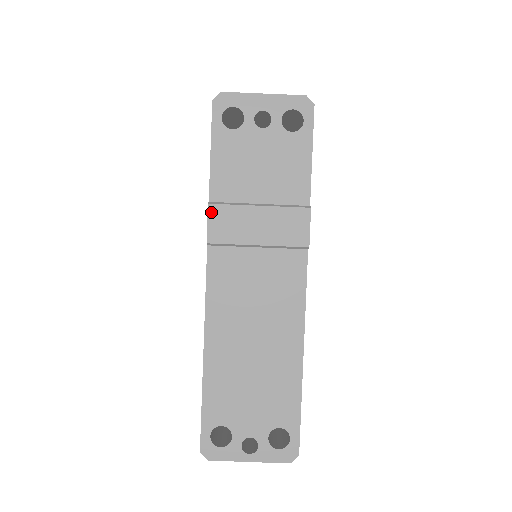
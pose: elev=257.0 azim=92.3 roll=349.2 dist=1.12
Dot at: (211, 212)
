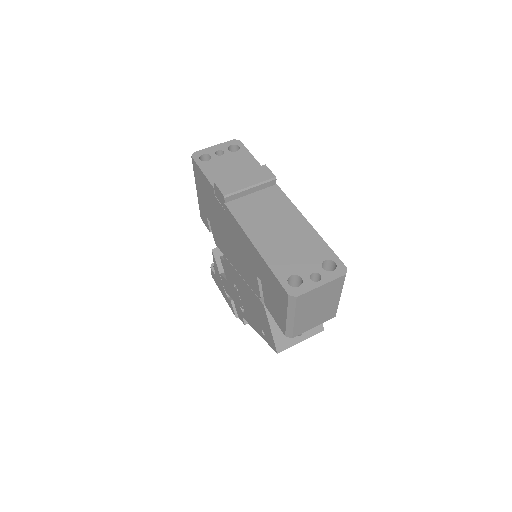
Dot at: (218, 184)
